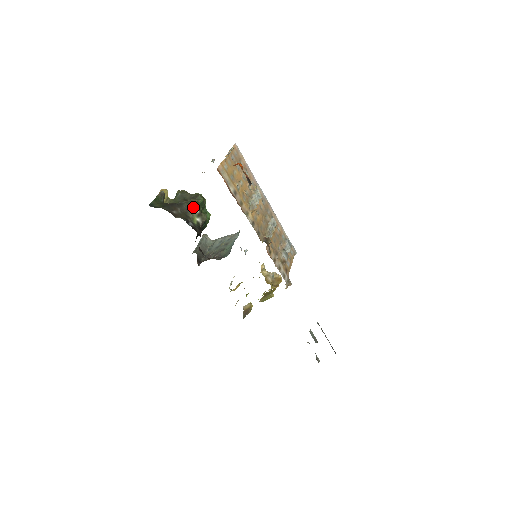
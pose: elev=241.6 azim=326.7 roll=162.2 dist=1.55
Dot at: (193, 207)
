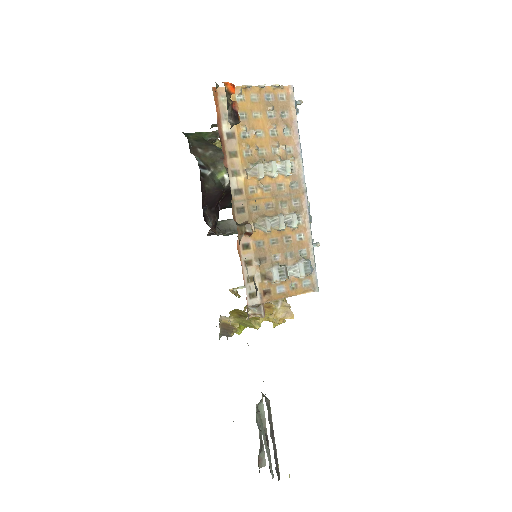
Dot at: occluded
